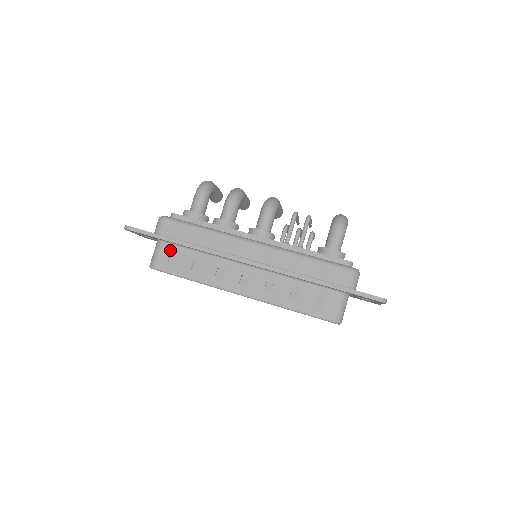
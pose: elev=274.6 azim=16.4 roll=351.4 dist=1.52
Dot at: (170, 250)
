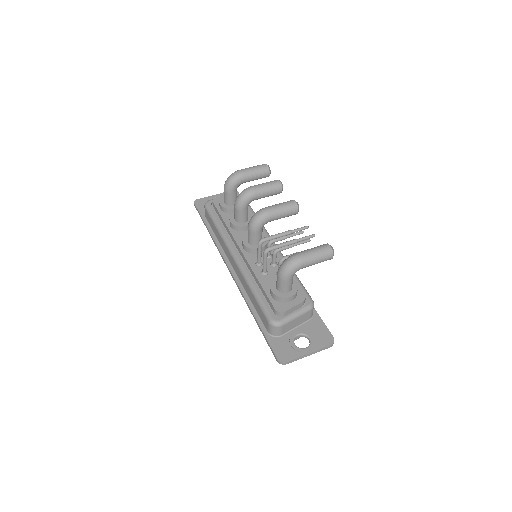
Dot at: occluded
